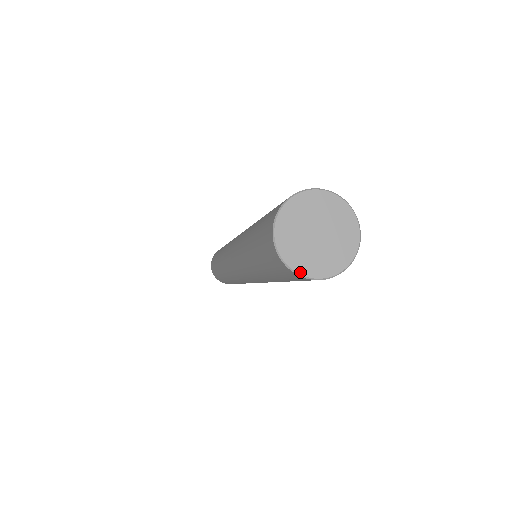
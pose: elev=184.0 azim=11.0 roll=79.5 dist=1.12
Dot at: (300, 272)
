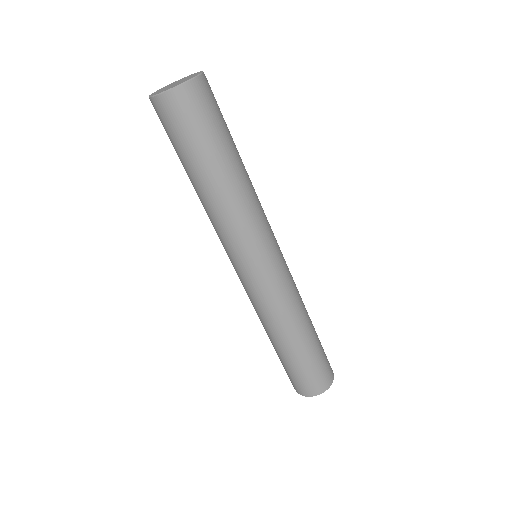
Dot at: (150, 96)
